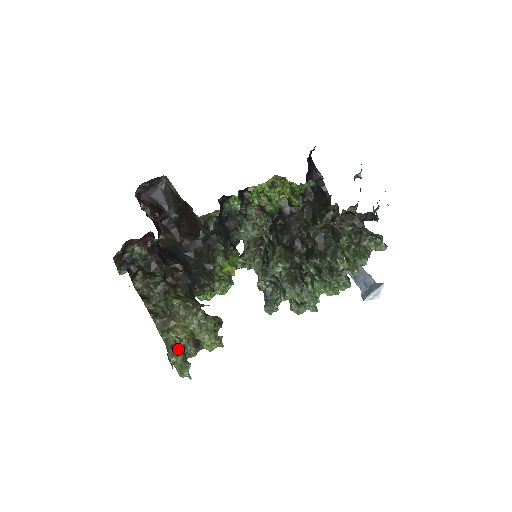
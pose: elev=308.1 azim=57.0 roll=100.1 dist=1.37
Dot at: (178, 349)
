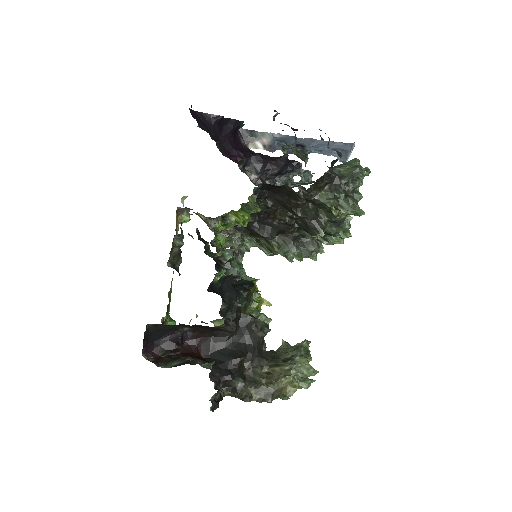
Dot at: occluded
